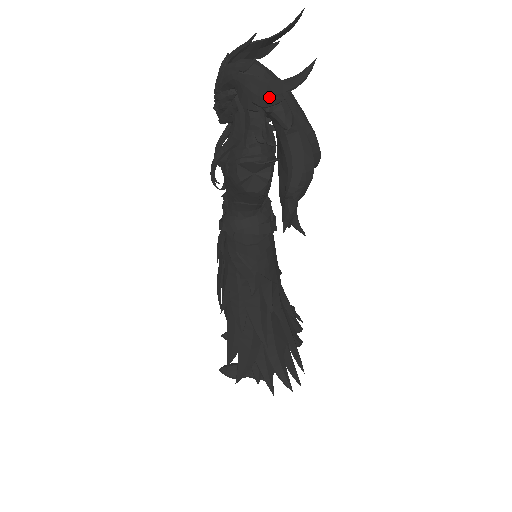
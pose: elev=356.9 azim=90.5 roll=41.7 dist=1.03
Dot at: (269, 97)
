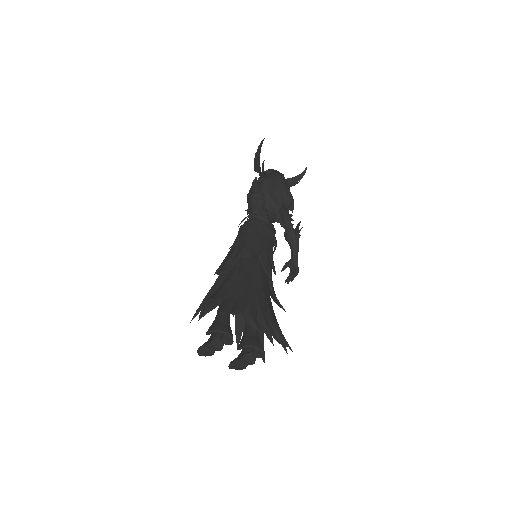
Dot at: (256, 157)
